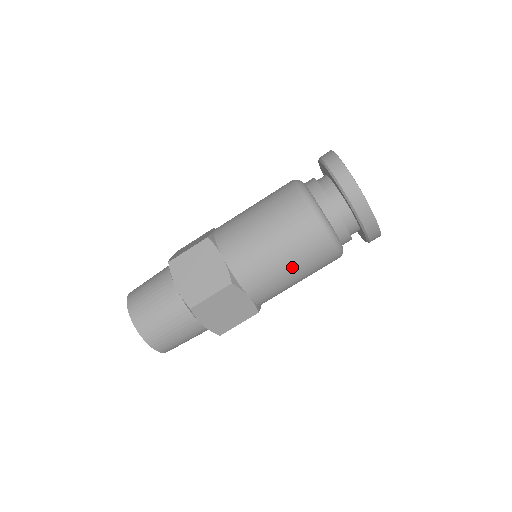
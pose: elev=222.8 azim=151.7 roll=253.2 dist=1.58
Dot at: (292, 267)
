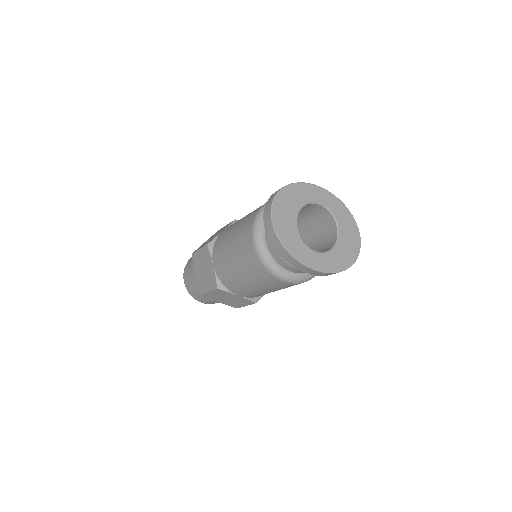
Dot at: (258, 287)
